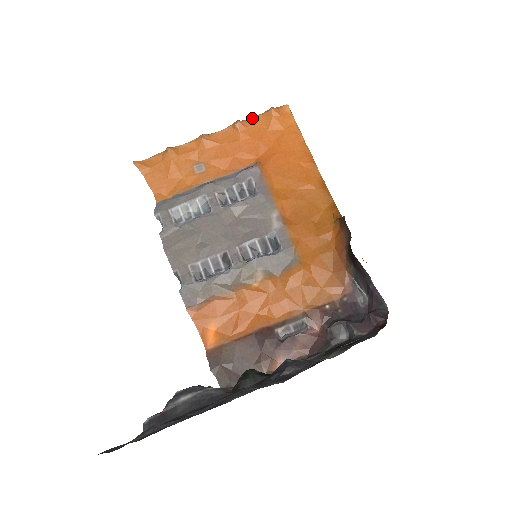
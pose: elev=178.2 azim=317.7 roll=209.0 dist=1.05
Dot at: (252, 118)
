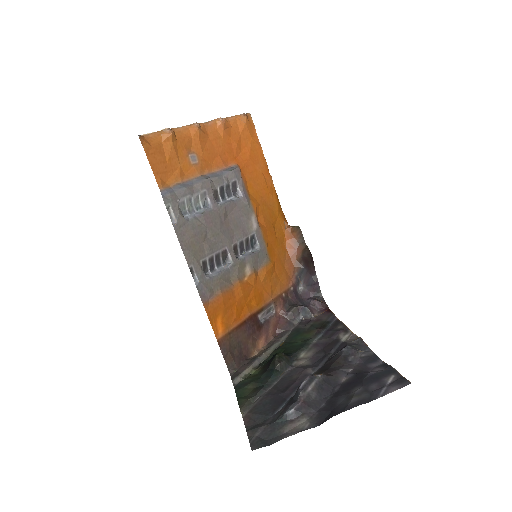
Dot at: (229, 118)
